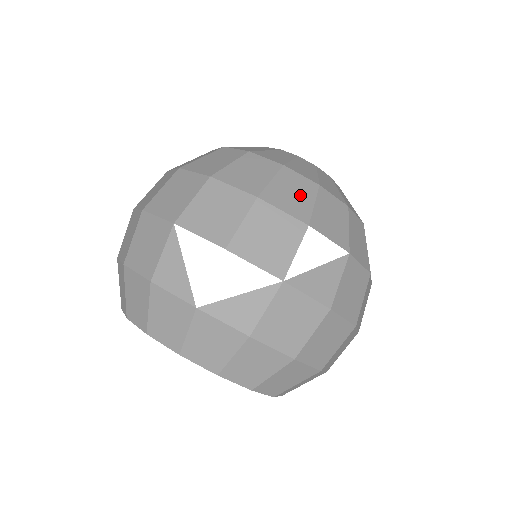
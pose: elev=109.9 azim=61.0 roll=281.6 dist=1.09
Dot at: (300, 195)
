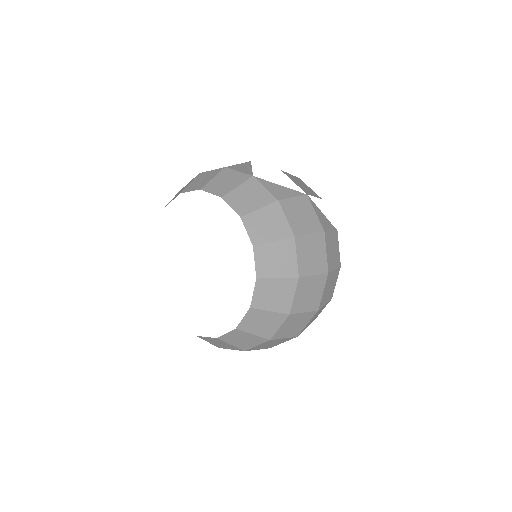
Dot at: occluded
